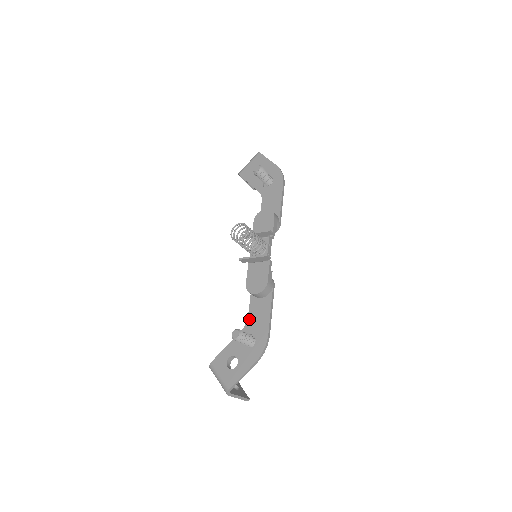
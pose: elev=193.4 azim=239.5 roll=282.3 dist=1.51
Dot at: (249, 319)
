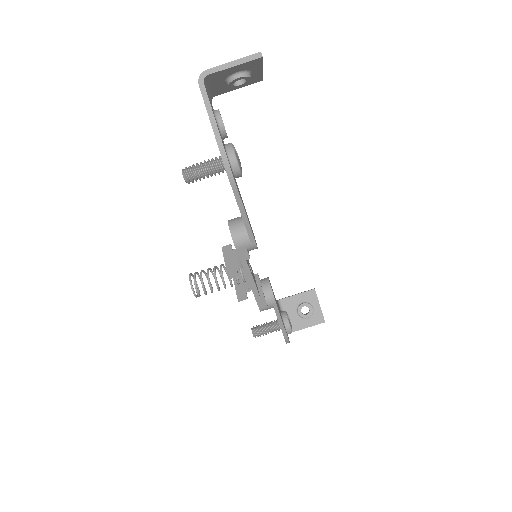
Dot at: occluded
